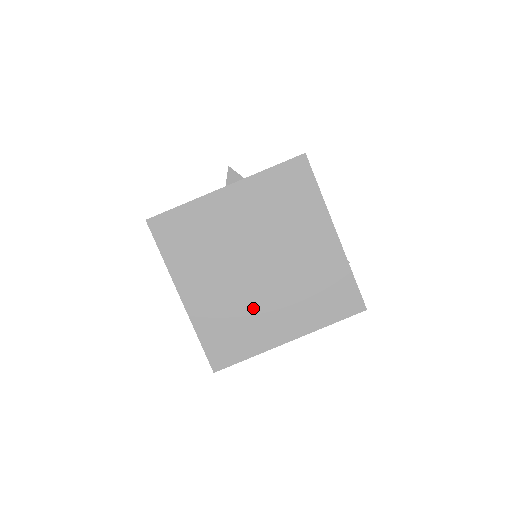
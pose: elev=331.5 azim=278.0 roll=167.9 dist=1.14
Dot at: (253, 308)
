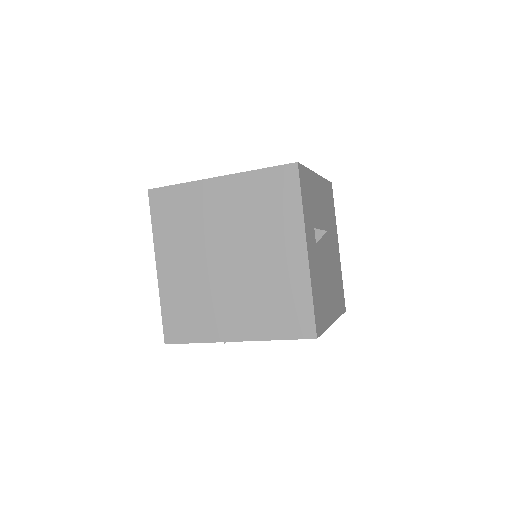
Dot at: occluded
